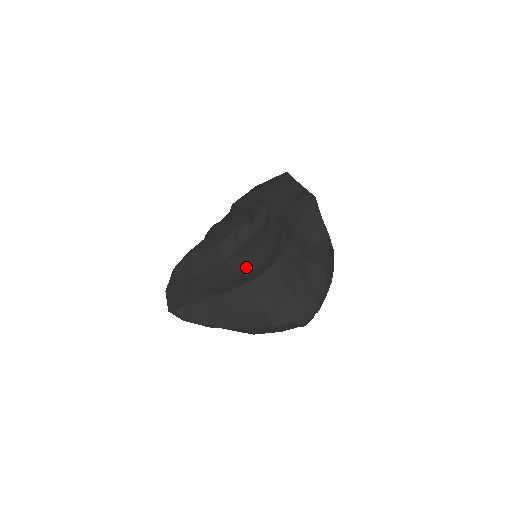
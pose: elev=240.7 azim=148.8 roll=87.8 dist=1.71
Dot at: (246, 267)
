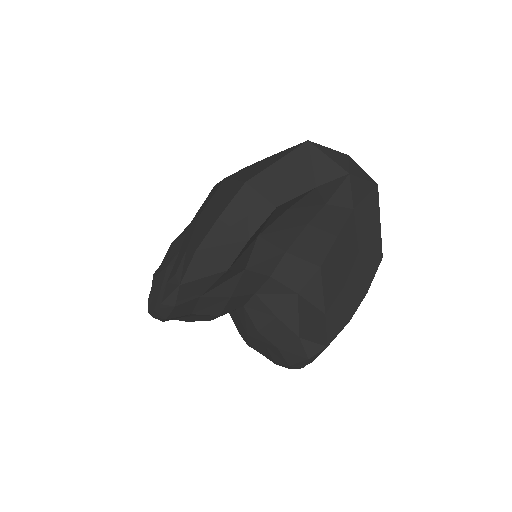
Dot at: (195, 320)
